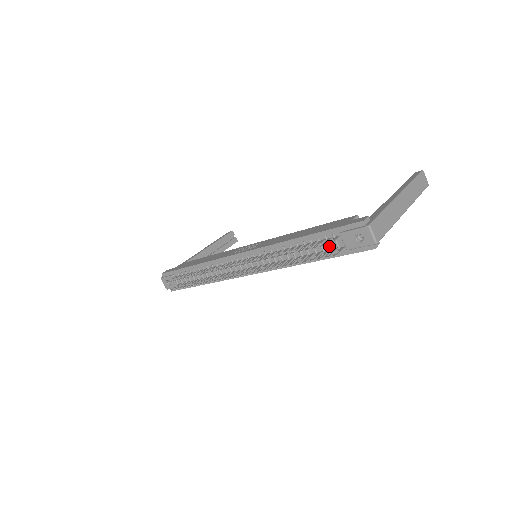
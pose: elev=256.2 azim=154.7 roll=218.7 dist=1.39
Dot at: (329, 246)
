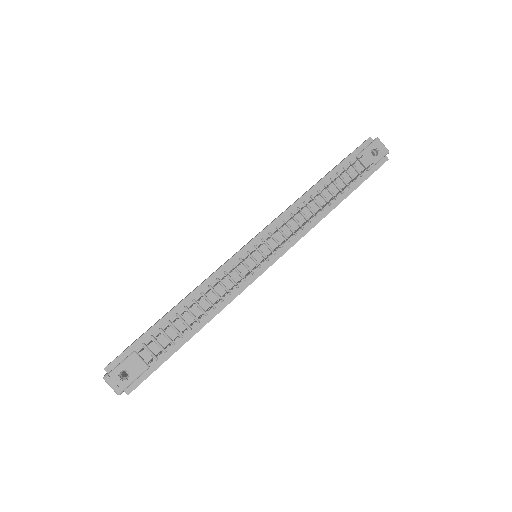
Dot at: (351, 175)
